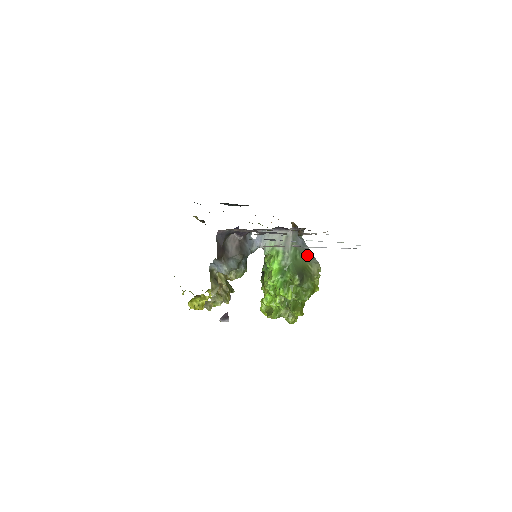
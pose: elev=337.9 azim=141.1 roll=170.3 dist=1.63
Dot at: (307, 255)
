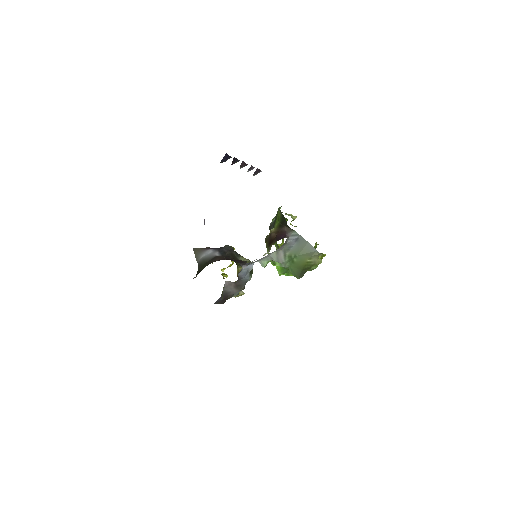
Dot at: (304, 251)
